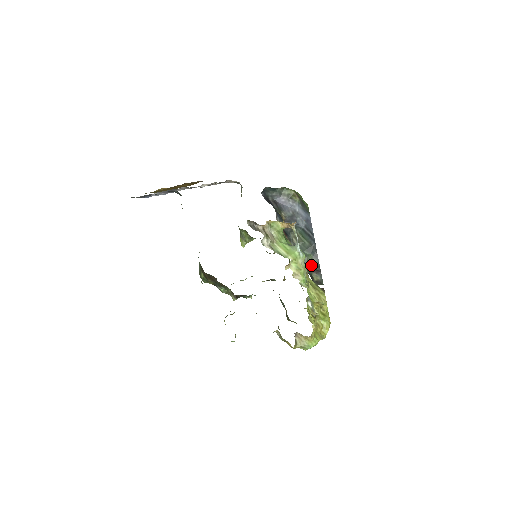
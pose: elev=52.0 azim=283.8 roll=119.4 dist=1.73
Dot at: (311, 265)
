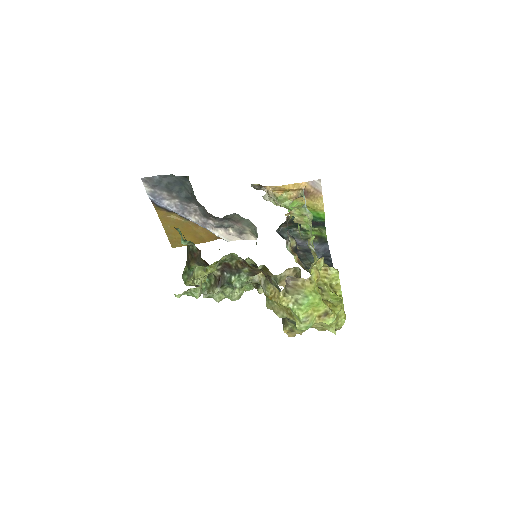
Dot at: occluded
